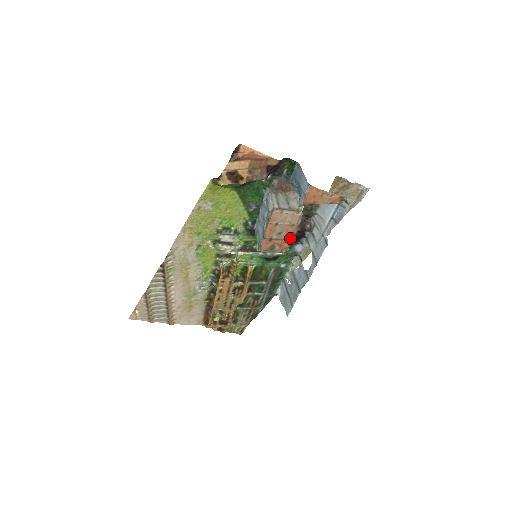
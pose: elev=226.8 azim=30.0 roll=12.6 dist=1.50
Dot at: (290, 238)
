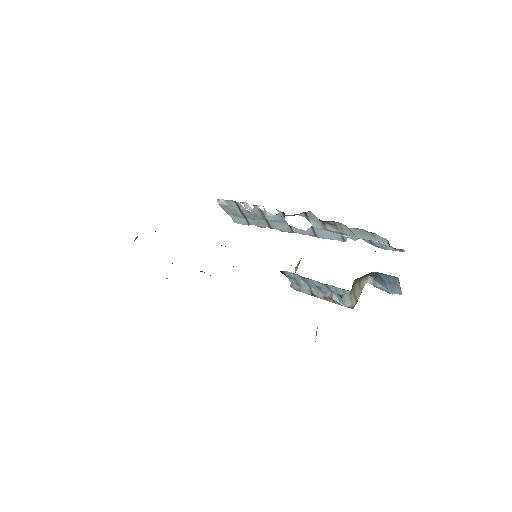
Dot at: occluded
